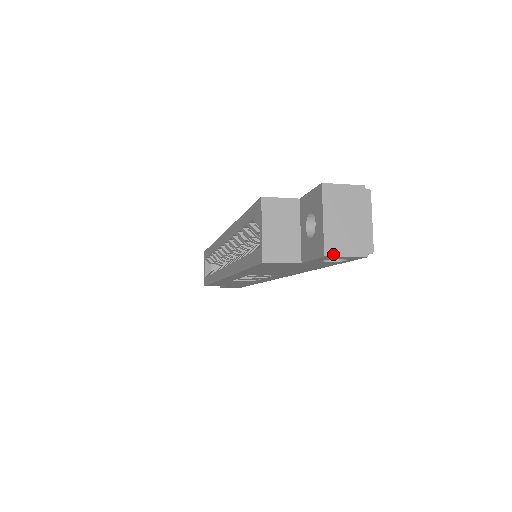
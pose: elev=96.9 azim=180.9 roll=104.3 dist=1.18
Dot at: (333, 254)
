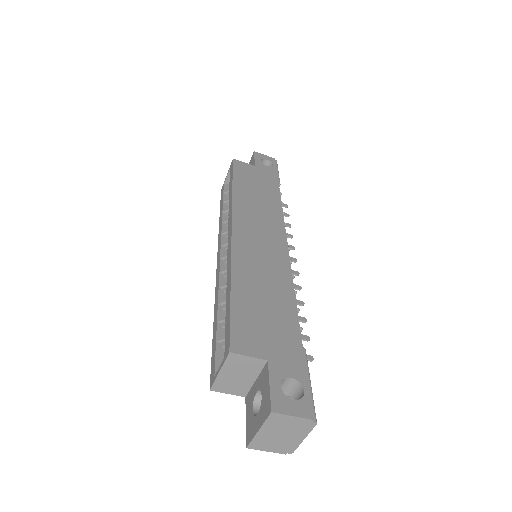
Dot at: (255, 448)
